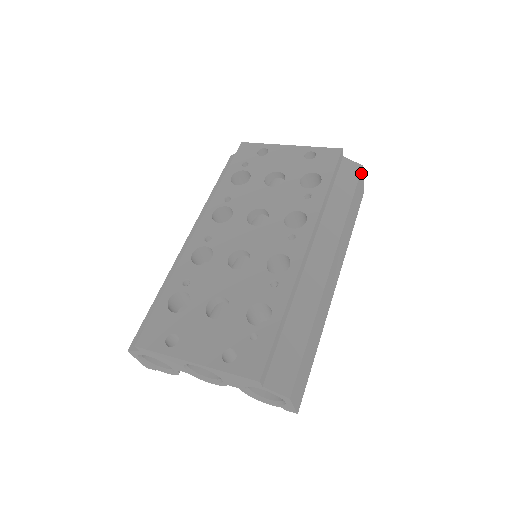
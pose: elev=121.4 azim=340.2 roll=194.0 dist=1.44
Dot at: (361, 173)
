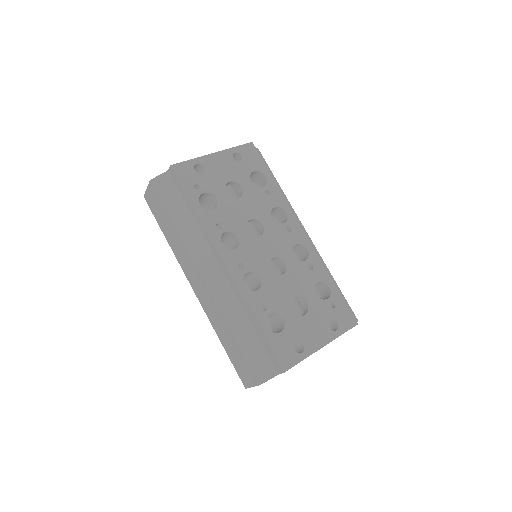
Dot at: occluded
